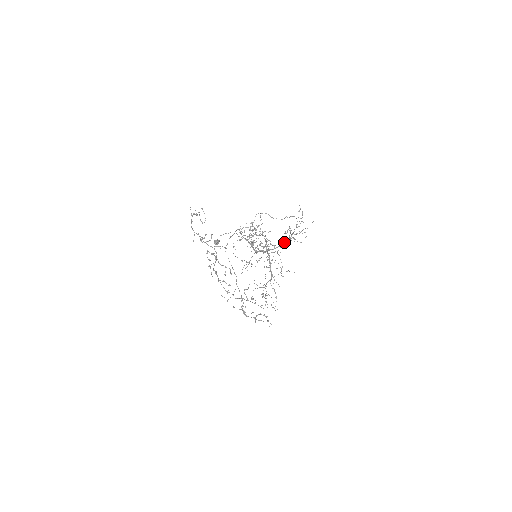
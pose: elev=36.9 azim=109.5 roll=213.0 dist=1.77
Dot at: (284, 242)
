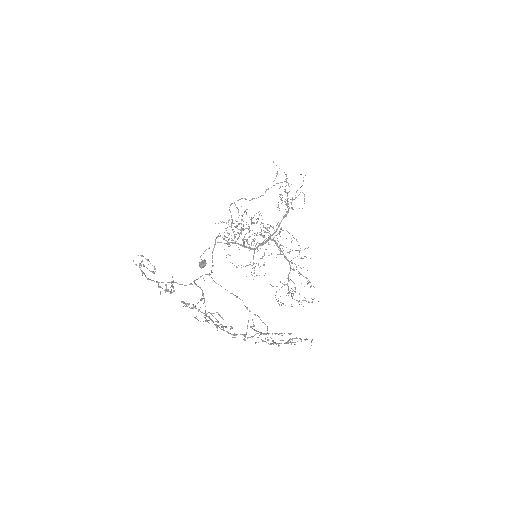
Dot at: occluded
